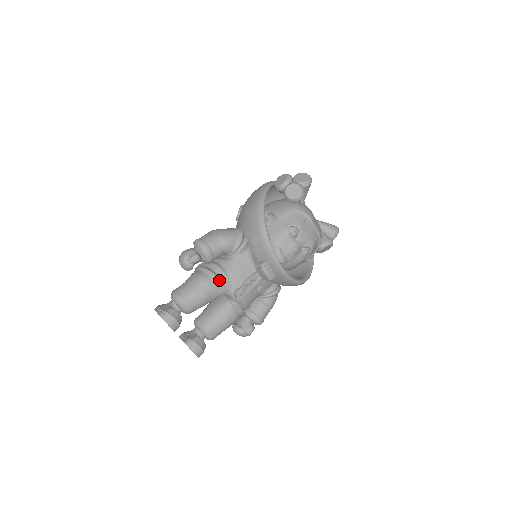
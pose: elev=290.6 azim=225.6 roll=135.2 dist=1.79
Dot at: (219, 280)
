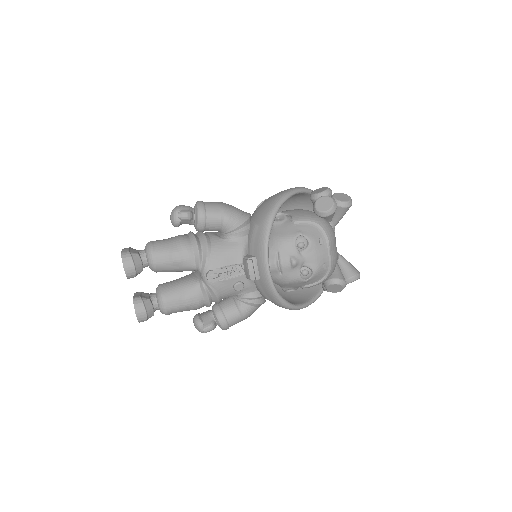
Dot at: (199, 250)
